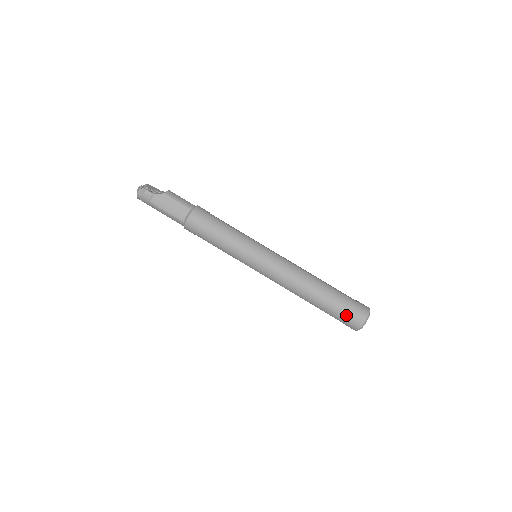
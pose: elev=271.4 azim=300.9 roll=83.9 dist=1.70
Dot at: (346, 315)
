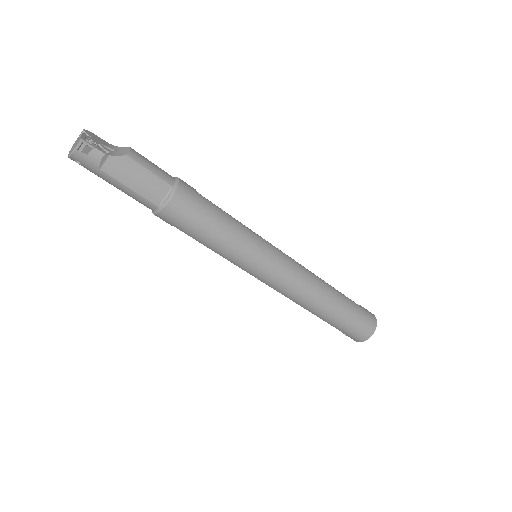
Dot at: (356, 328)
